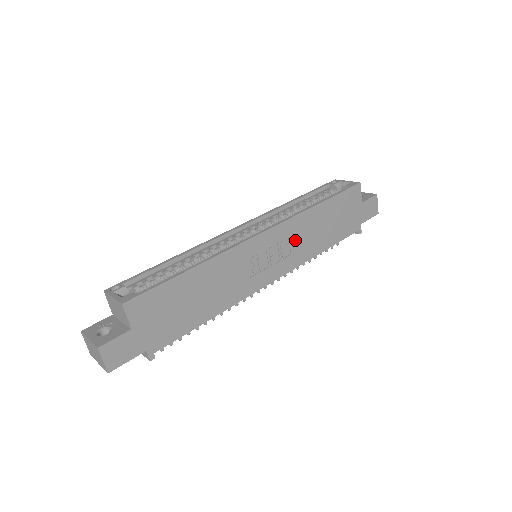
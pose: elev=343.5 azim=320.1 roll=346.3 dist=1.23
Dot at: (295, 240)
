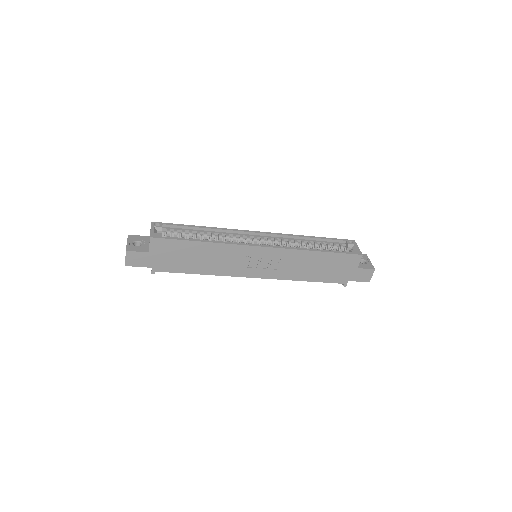
Dot at: (285, 263)
